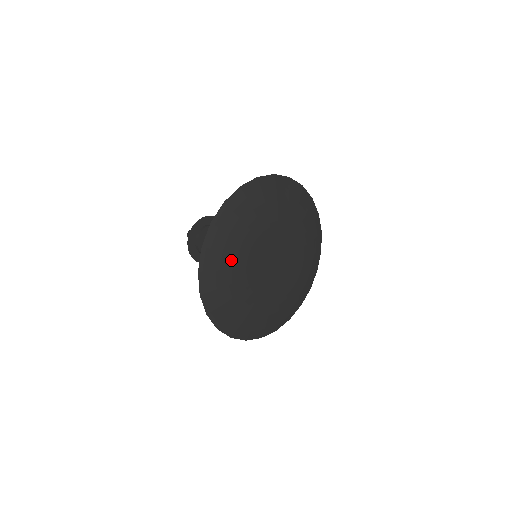
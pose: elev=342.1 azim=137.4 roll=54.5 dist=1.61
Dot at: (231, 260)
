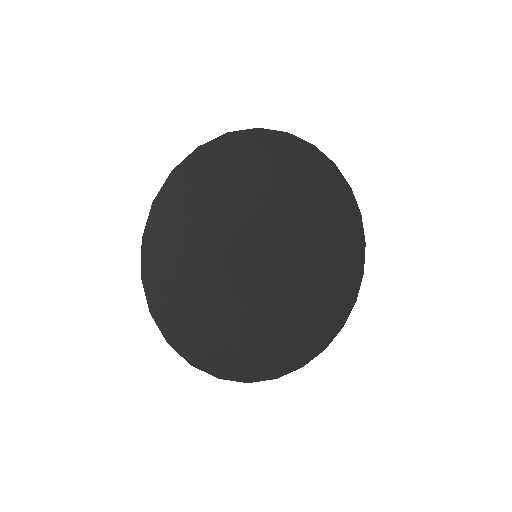
Dot at: (208, 211)
